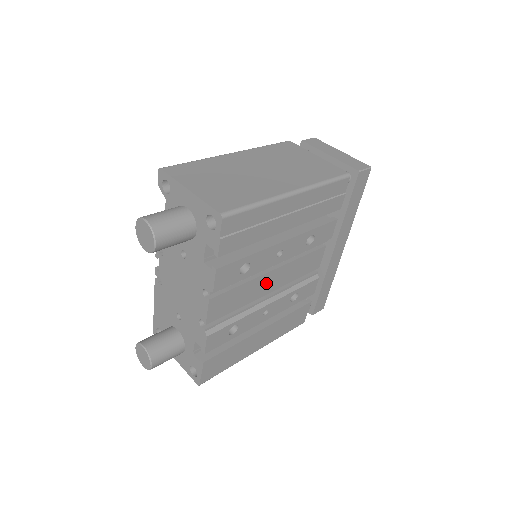
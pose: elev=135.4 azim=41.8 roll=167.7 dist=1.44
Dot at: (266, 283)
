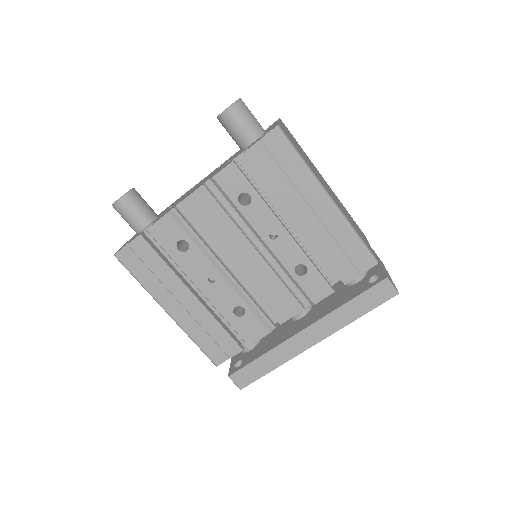
Dot at: (240, 252)
